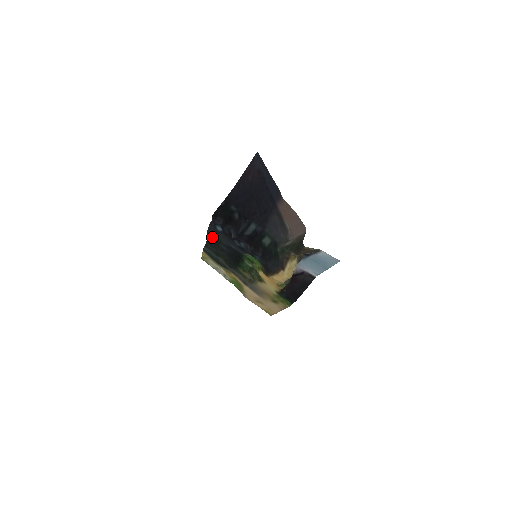
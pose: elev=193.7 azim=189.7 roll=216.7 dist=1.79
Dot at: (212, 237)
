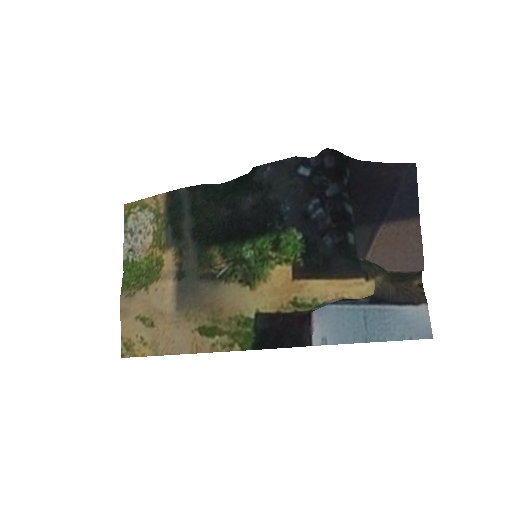
Dot at: (256, 177)
